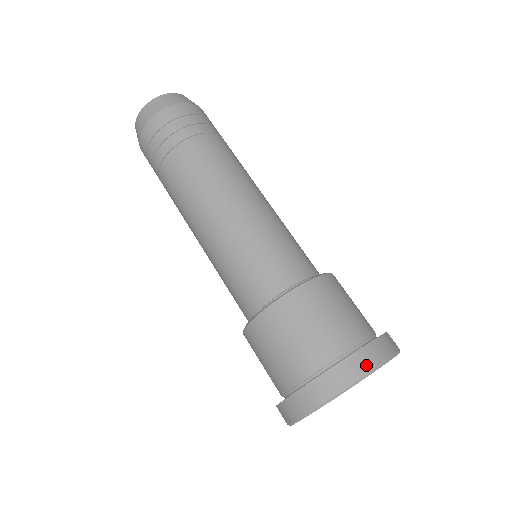
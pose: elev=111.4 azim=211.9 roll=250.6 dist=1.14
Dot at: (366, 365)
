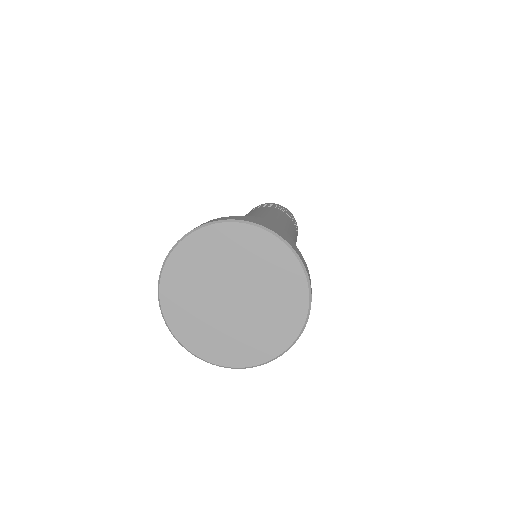
Dot at: (308, 273)
